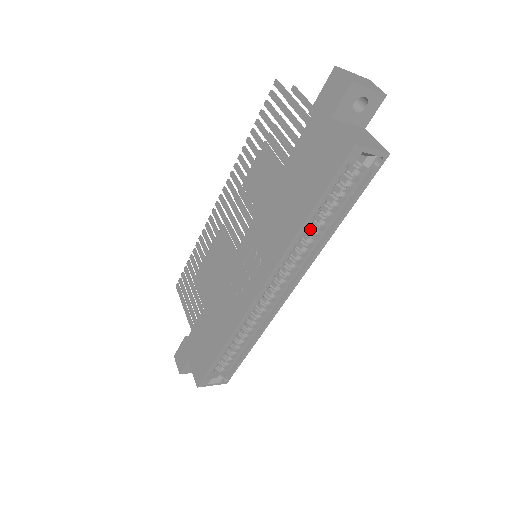
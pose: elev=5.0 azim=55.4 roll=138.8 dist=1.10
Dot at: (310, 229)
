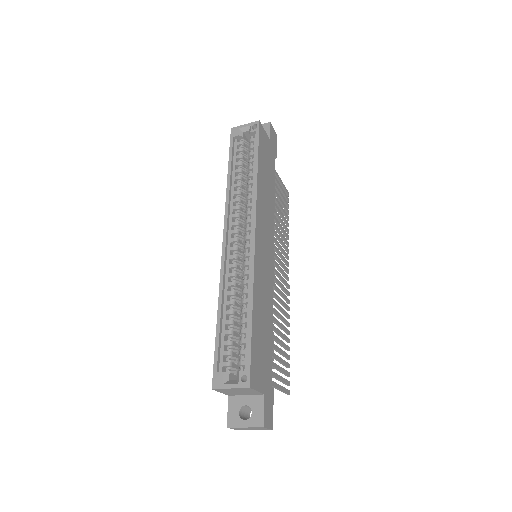
Dot at: occluded
